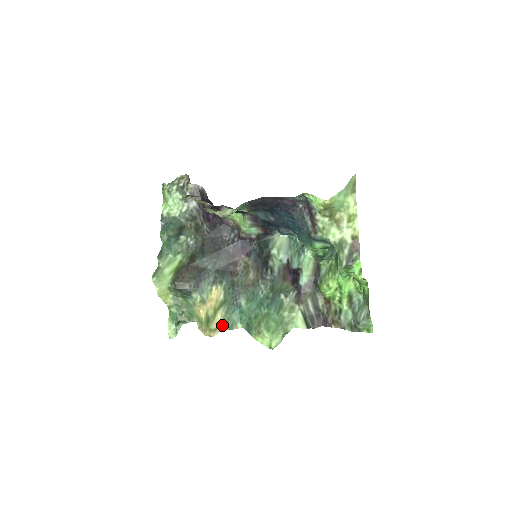
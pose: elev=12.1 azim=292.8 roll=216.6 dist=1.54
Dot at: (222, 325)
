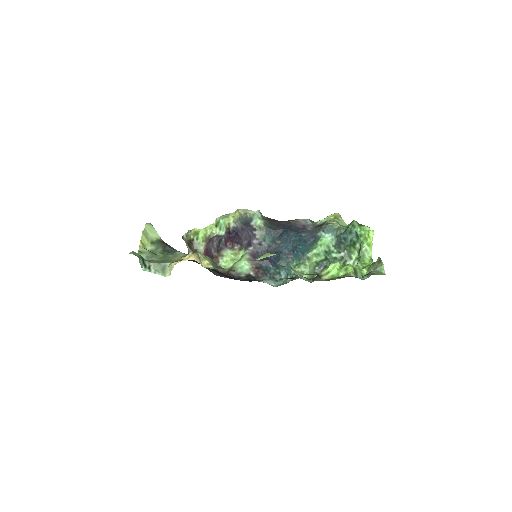
Dot at: (209, 261)
